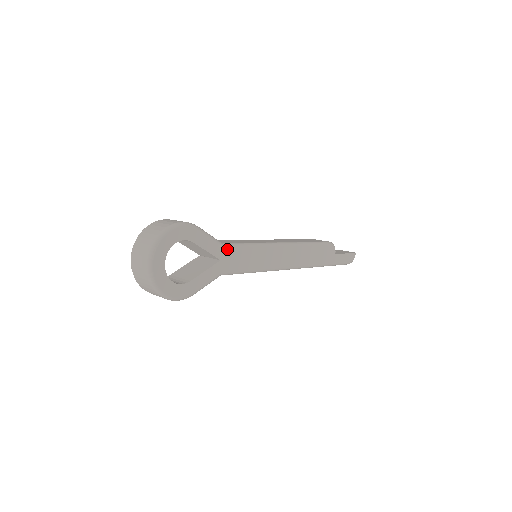
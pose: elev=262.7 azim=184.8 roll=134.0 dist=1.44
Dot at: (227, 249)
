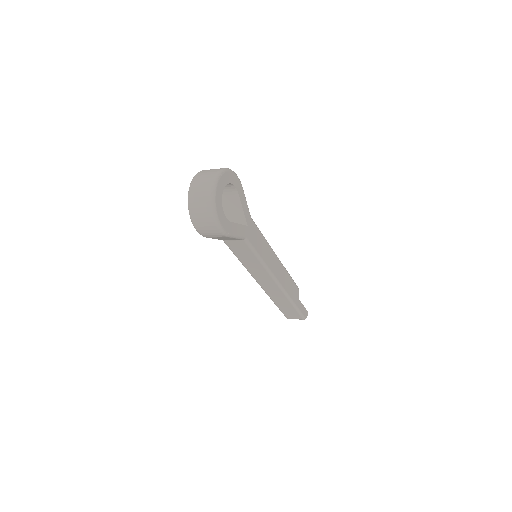
Dot at: (252, 222)
